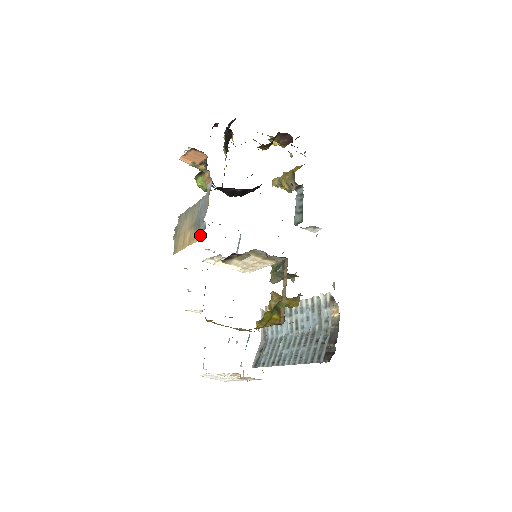
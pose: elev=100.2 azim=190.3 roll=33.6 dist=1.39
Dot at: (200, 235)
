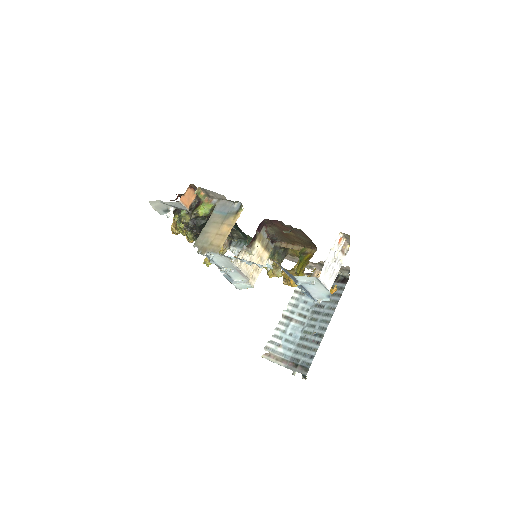
Dot at: (240, 209)
